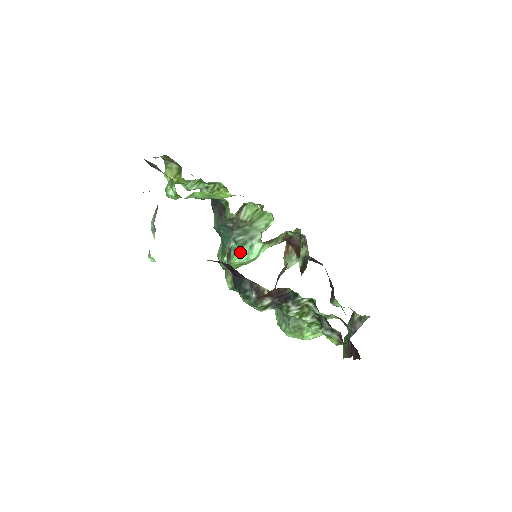
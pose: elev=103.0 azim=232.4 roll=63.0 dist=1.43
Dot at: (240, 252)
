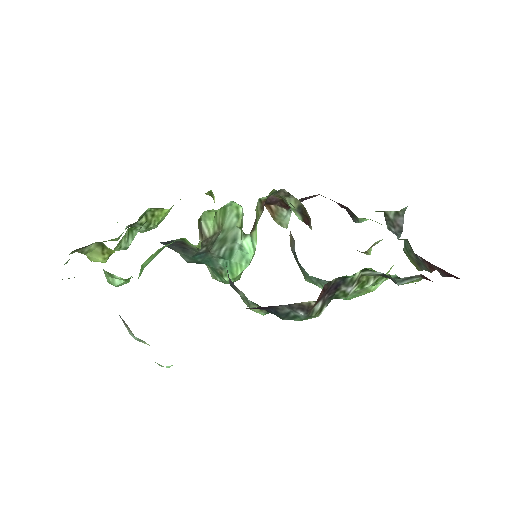
Dot at: (235, 262)
